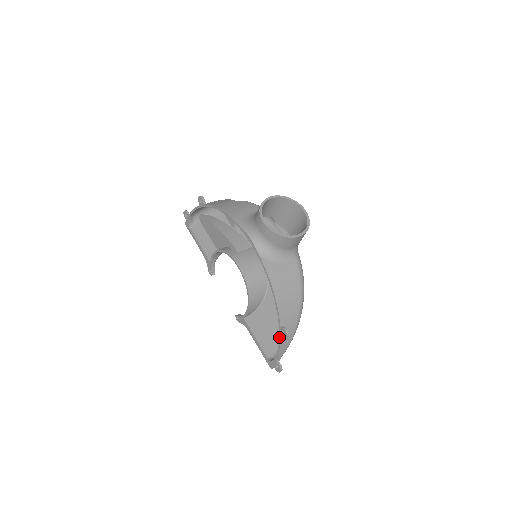
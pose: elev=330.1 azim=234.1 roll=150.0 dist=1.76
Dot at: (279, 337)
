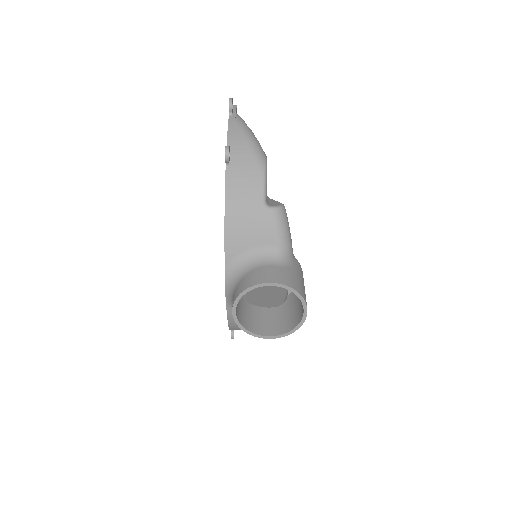
Dot at: occluded
